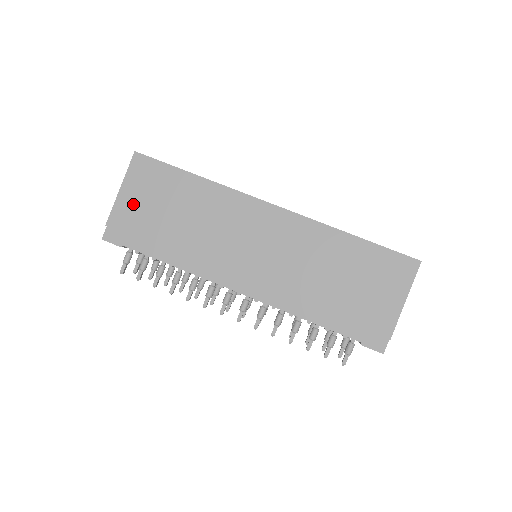
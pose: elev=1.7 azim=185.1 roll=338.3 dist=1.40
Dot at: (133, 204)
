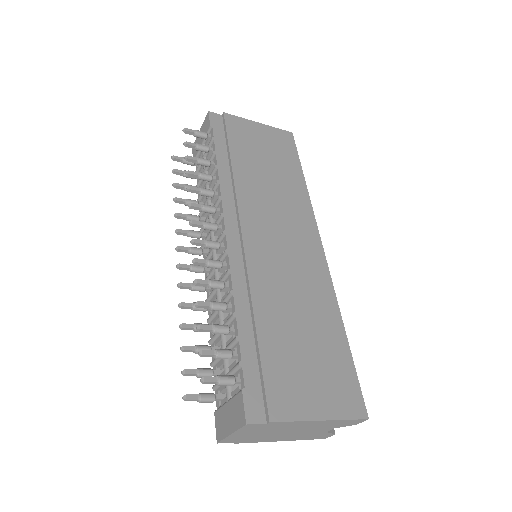
Dot at: (253, 132)
